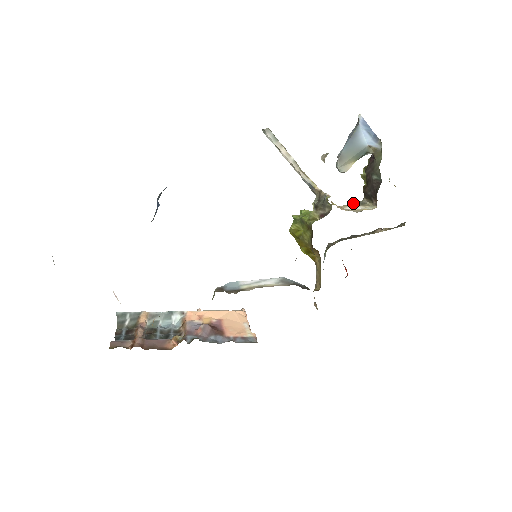
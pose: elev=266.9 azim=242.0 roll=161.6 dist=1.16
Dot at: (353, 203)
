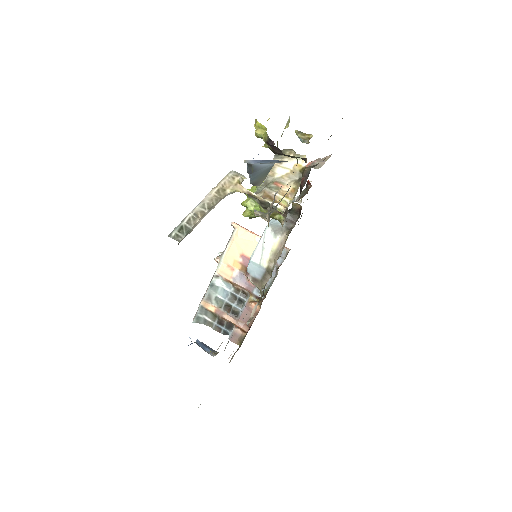
Dot at: (273, 159)
